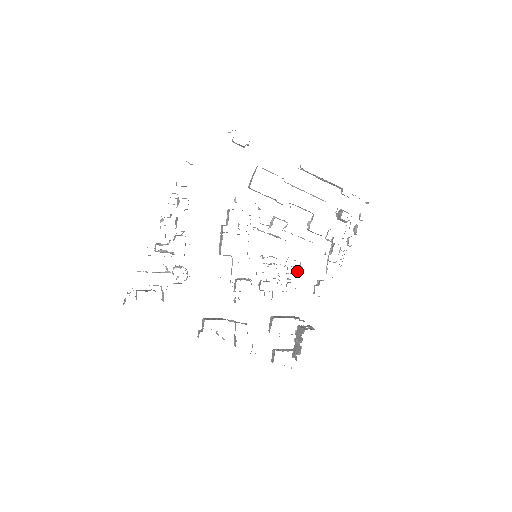
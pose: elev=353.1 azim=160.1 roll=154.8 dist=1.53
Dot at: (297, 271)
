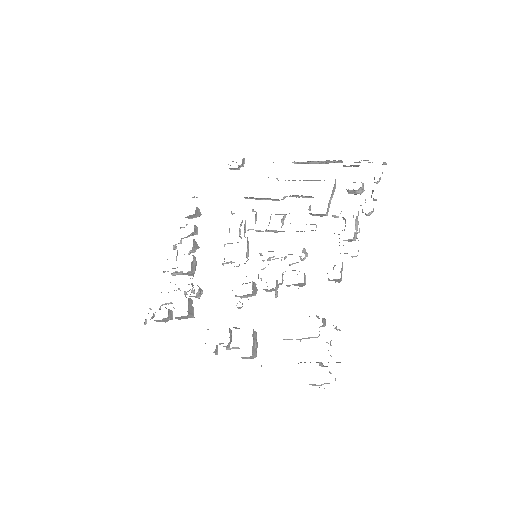
Dot at: (300, 259)
